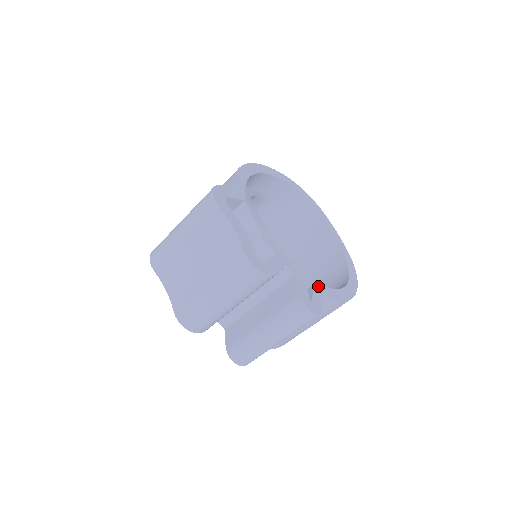
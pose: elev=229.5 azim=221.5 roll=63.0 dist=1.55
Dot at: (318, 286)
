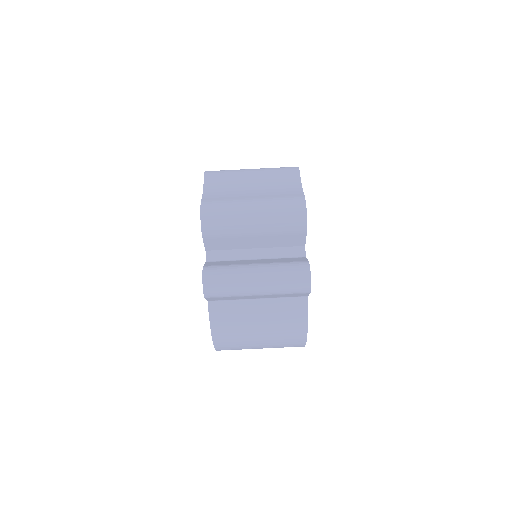
Dot at: occluded
